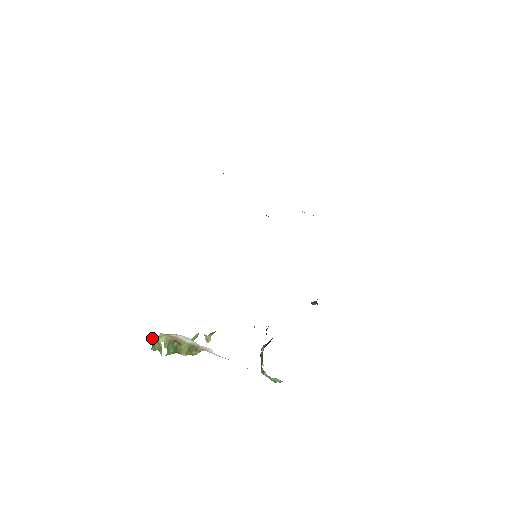
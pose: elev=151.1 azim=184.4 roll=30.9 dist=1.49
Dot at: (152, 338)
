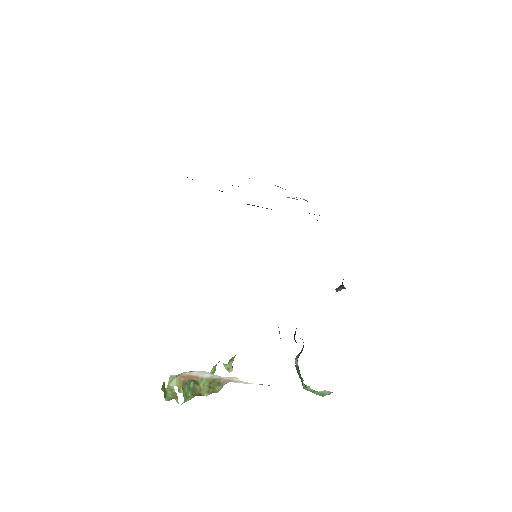
Dot at: (162, 387)
